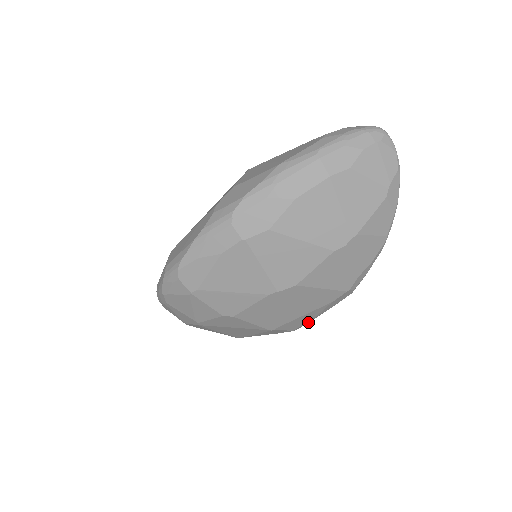
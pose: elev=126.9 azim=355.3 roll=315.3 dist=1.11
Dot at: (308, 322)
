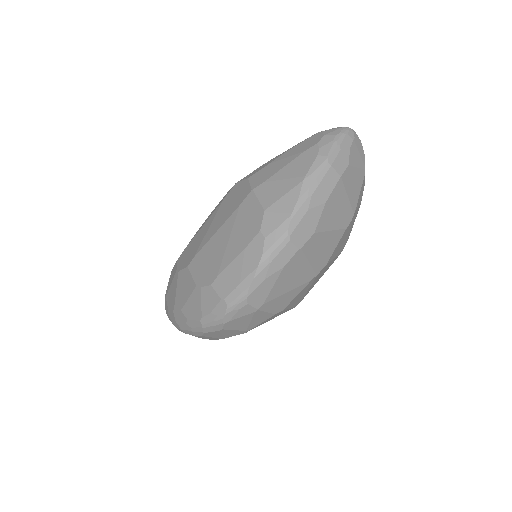
Dot at: occluded
